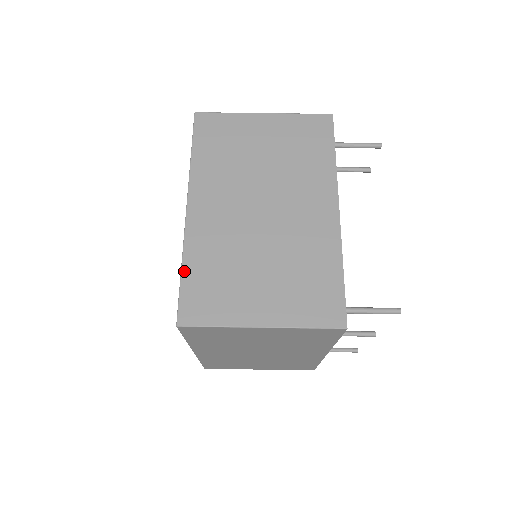
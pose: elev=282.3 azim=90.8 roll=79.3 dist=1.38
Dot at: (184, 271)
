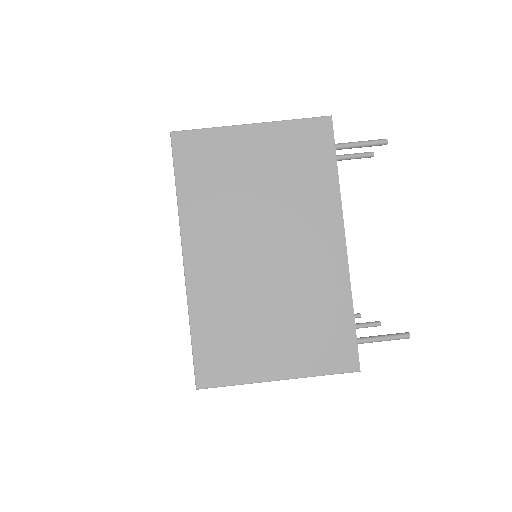
Dot at: (193, 332)
